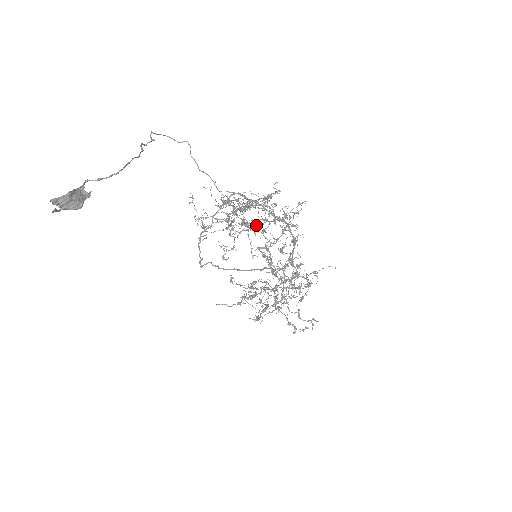
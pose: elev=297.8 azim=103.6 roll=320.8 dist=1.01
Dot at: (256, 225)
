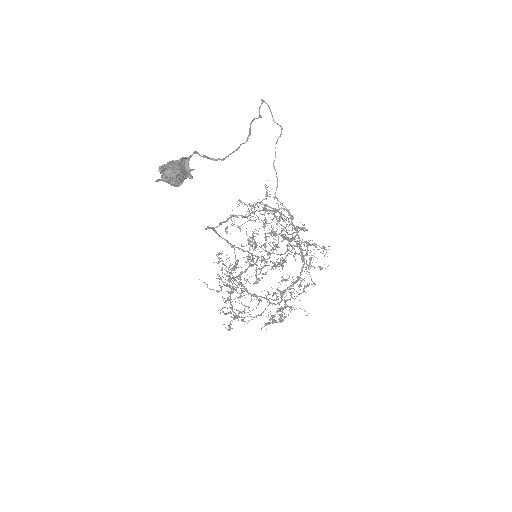
Dot at: (276, 234)
